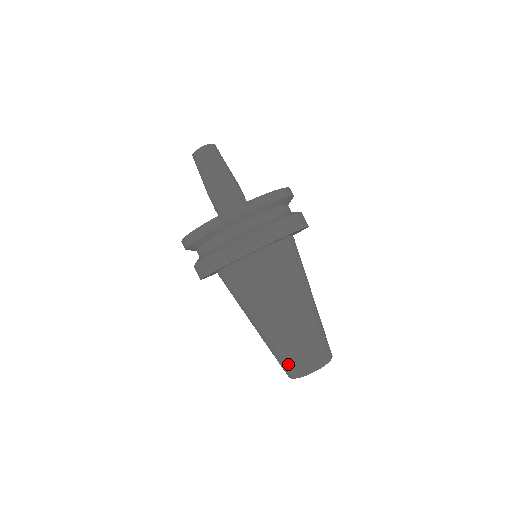
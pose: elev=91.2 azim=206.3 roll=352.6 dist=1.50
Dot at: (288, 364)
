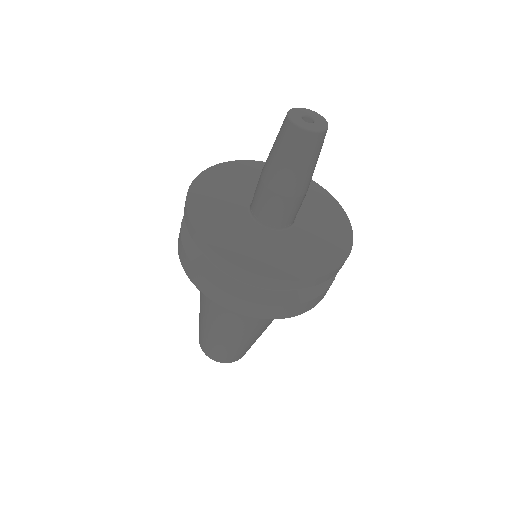
Dot at: (225, 356)
